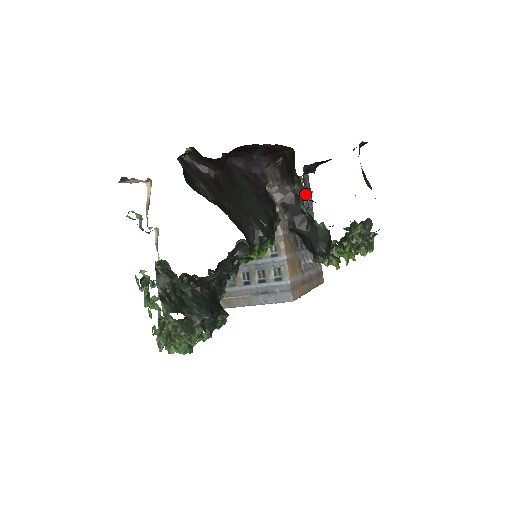
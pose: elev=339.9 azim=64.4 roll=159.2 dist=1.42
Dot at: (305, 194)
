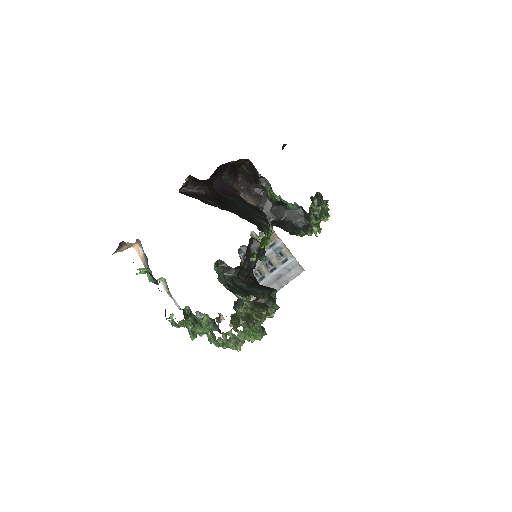
Dot at: occluded
